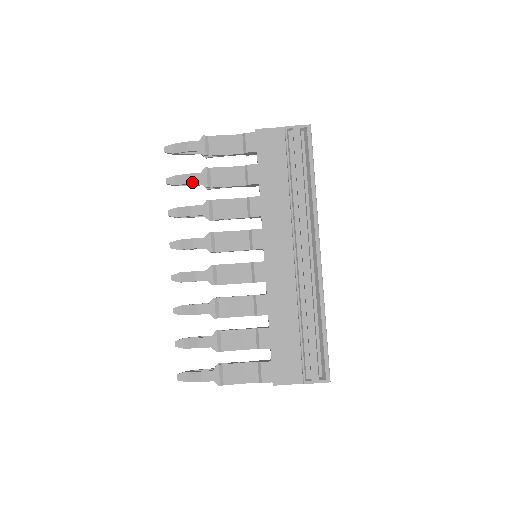
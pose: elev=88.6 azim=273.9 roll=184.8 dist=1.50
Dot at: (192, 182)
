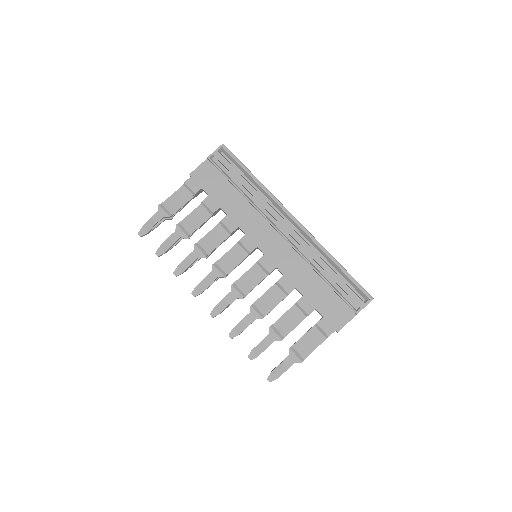
Dot at: (175, 241)
